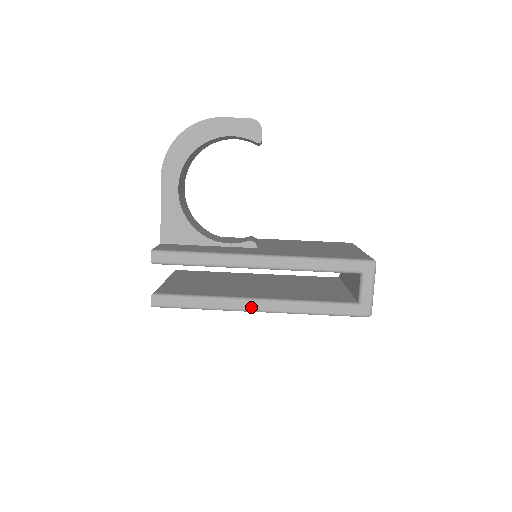
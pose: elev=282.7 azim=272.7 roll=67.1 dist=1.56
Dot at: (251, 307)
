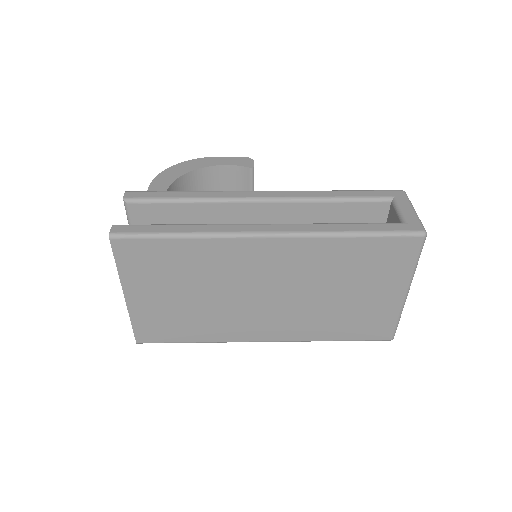
Dot at: (255, 229)
